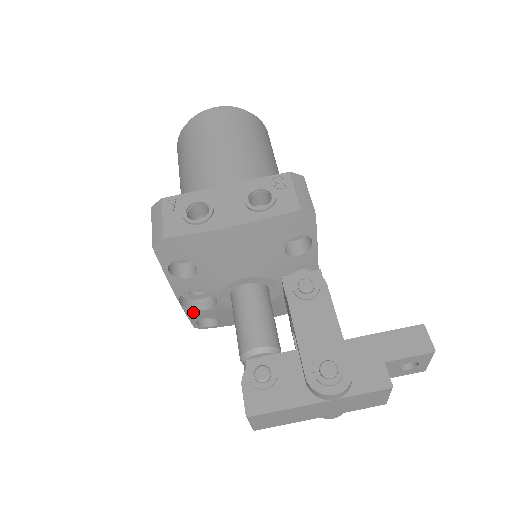
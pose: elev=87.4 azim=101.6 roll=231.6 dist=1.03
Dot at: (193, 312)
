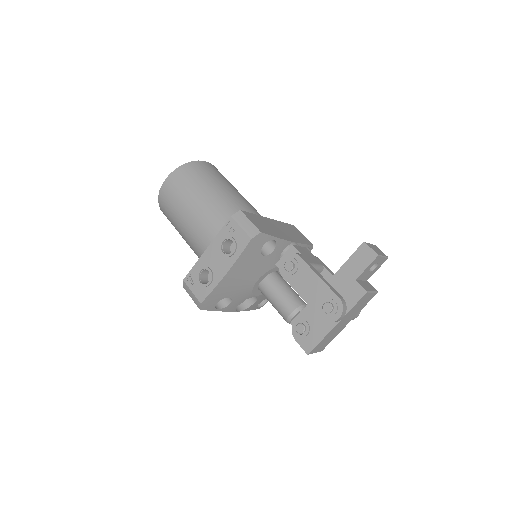
Dot at: (250, 308)
